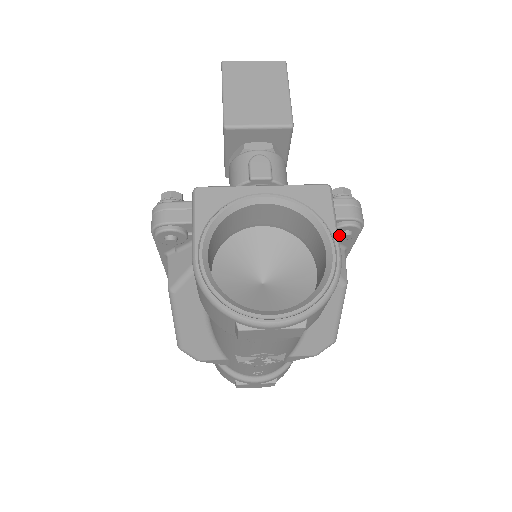
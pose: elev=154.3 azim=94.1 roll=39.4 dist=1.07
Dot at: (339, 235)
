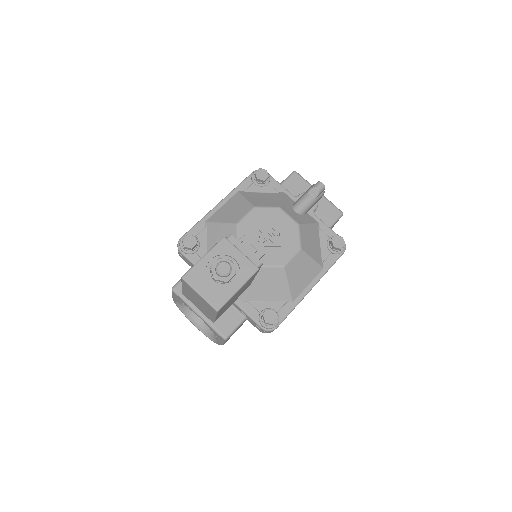
Dot at: occluded
